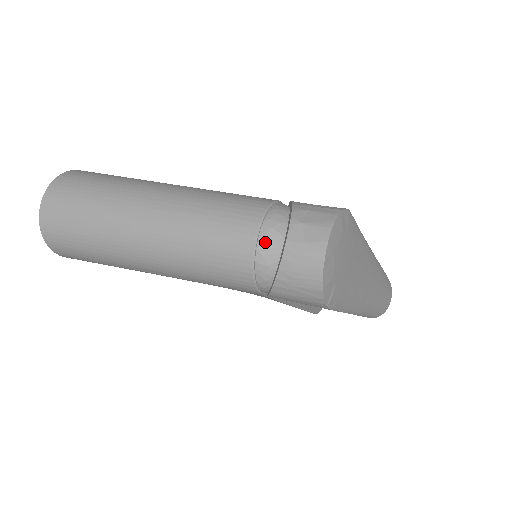
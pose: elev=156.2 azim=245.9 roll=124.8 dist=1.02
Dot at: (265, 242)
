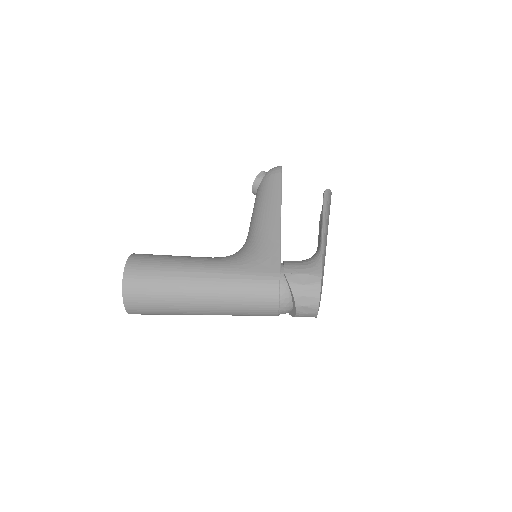
Dot at: (283, 312)
